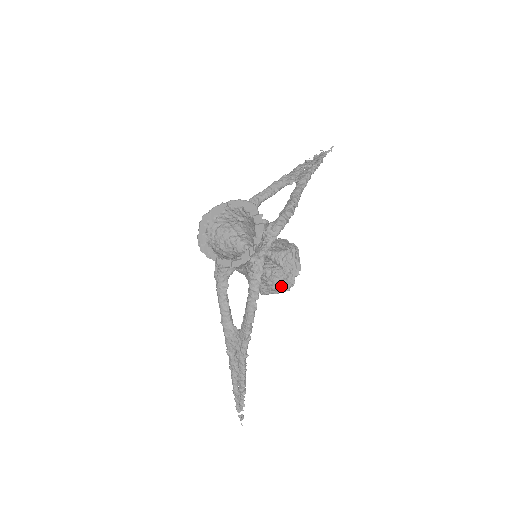
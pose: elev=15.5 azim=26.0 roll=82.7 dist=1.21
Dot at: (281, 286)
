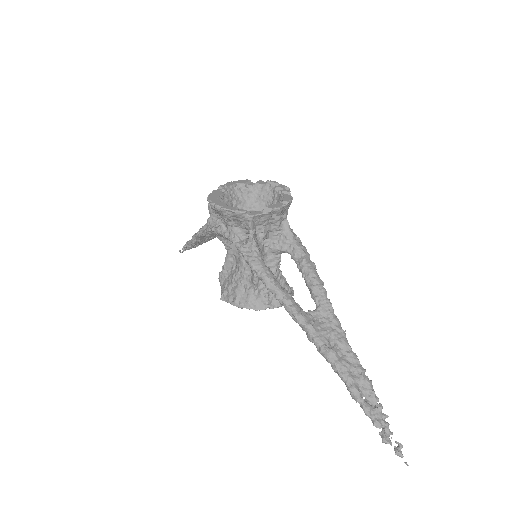
Dot at: occluded
